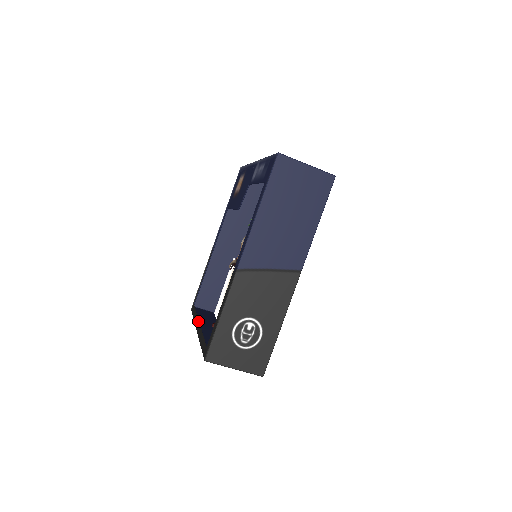
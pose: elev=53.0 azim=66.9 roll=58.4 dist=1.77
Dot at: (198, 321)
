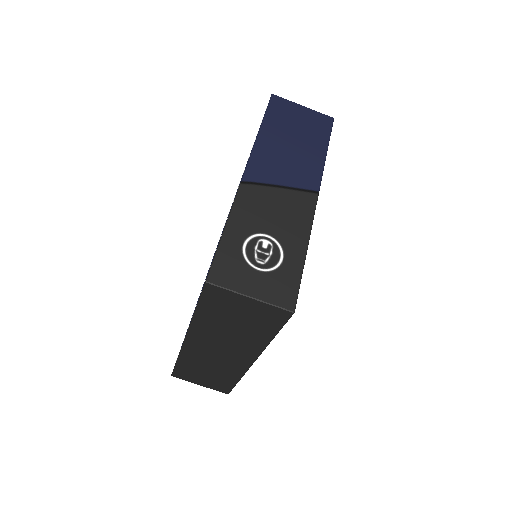
Dot at: occluded
